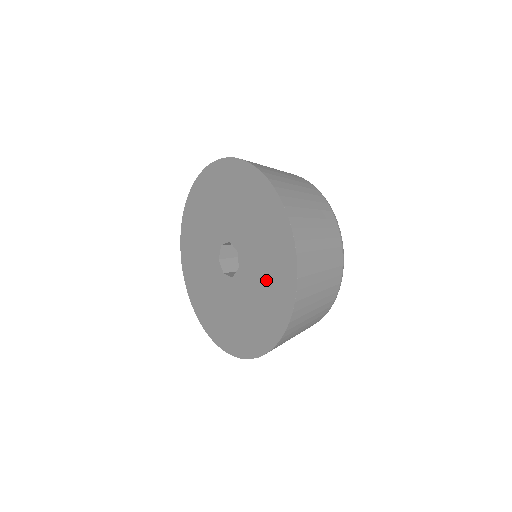
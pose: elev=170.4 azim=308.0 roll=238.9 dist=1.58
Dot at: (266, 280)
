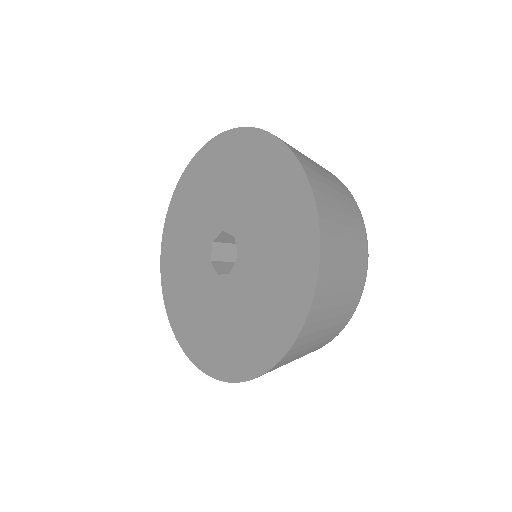
Dot at: (256, 188)
